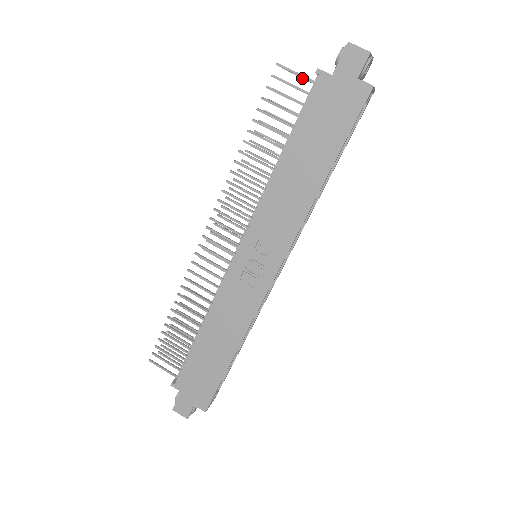
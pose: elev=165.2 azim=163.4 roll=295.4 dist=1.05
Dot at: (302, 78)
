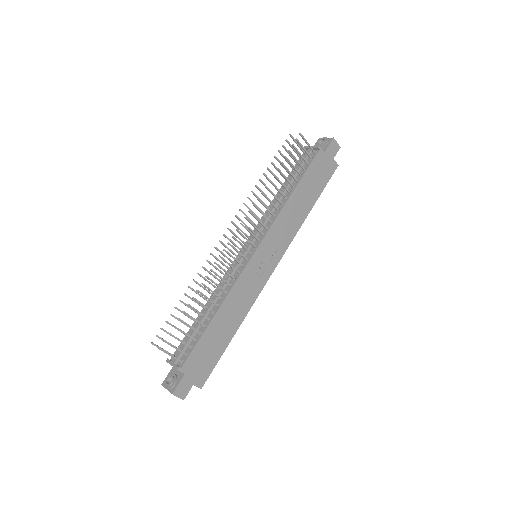
Dot at: (298, 145)
